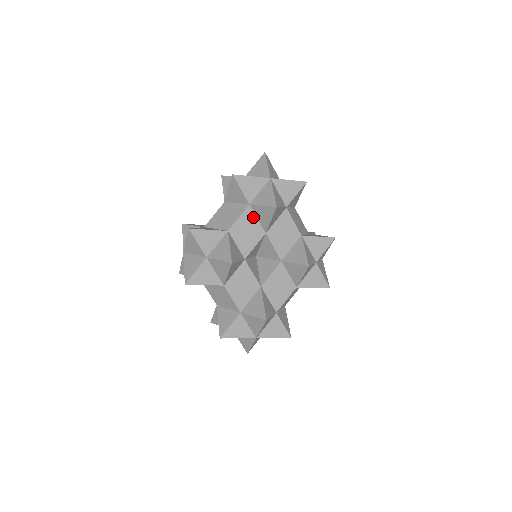
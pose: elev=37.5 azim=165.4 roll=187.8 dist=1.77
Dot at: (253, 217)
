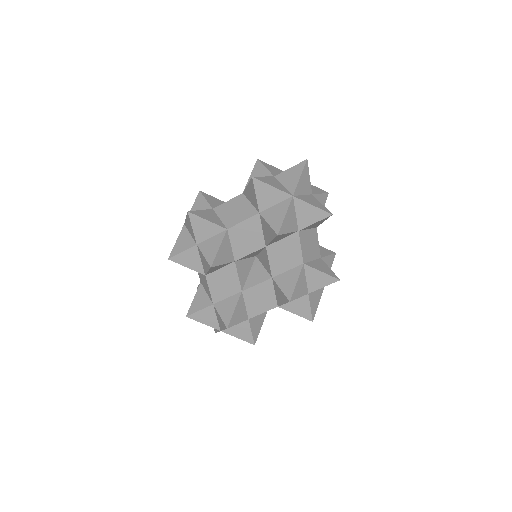
Dot at: (258, 226)
